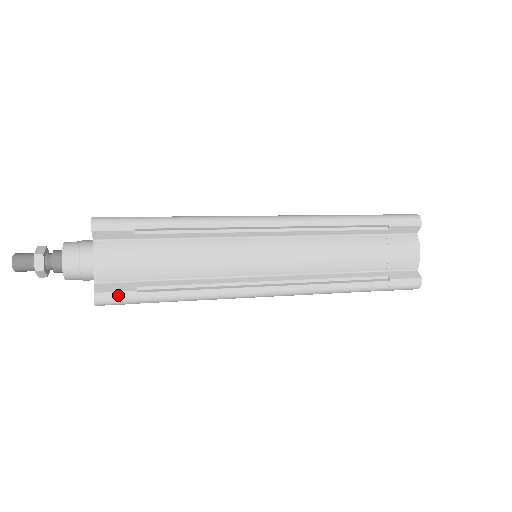
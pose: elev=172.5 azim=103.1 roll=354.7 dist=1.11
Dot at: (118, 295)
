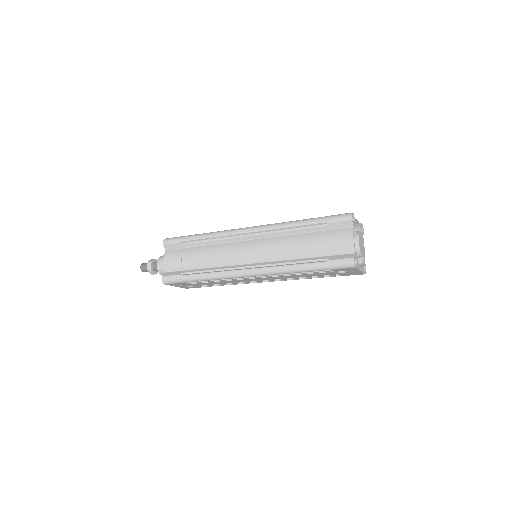
Dot at: (172, 277)
